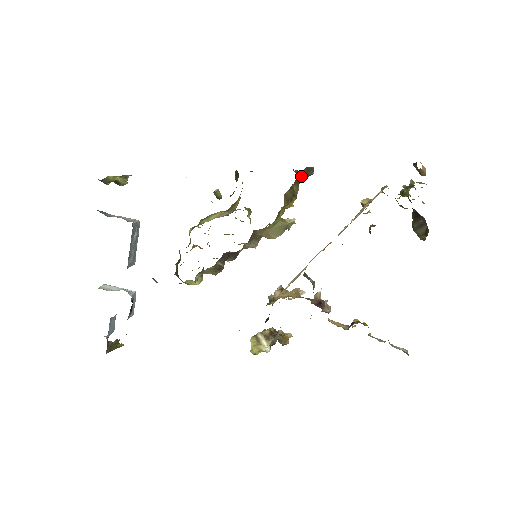
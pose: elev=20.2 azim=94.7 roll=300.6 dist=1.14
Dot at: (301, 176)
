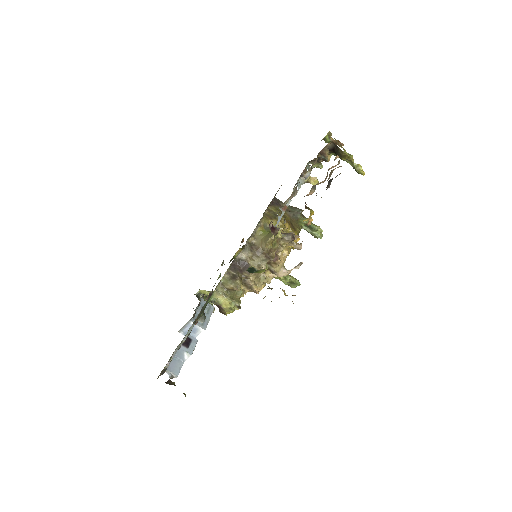
Dot at: occluded
